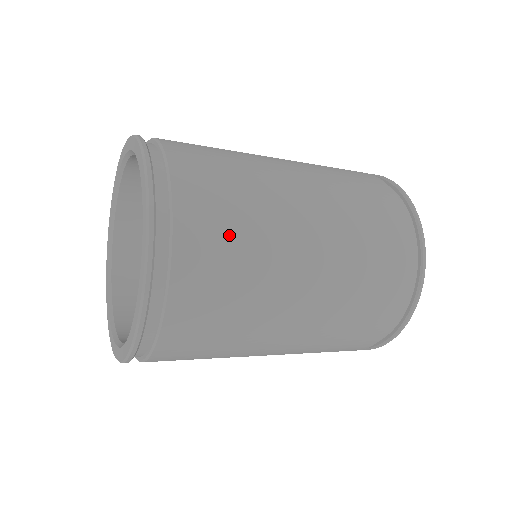
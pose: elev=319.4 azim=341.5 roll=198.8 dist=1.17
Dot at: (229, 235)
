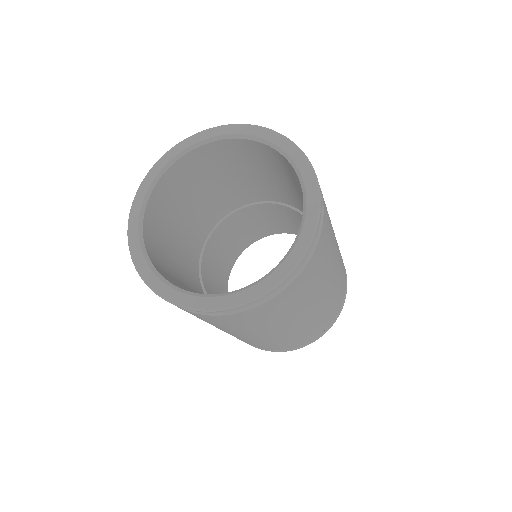
Dot at: occluded
